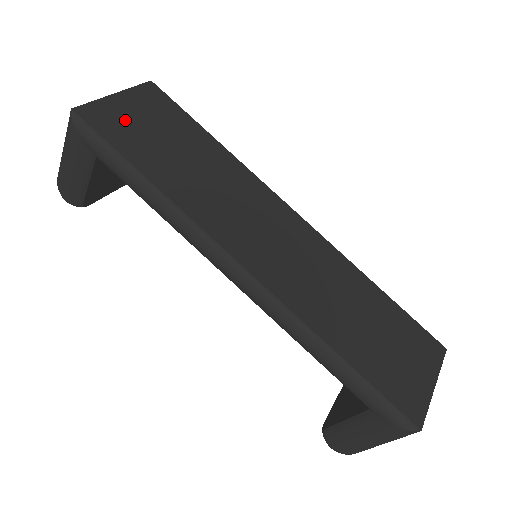
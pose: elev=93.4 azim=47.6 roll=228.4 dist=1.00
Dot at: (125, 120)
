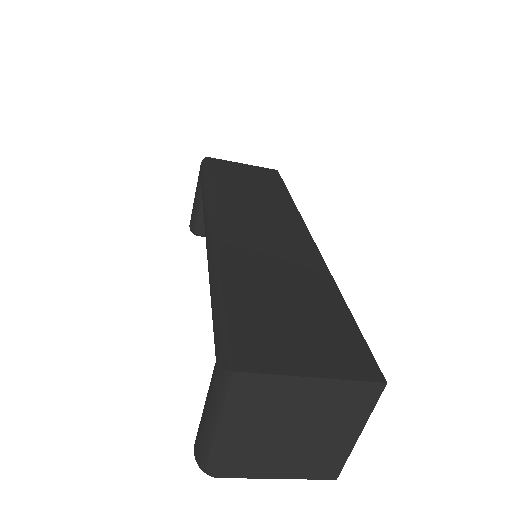
Dot at: (233, 169)
